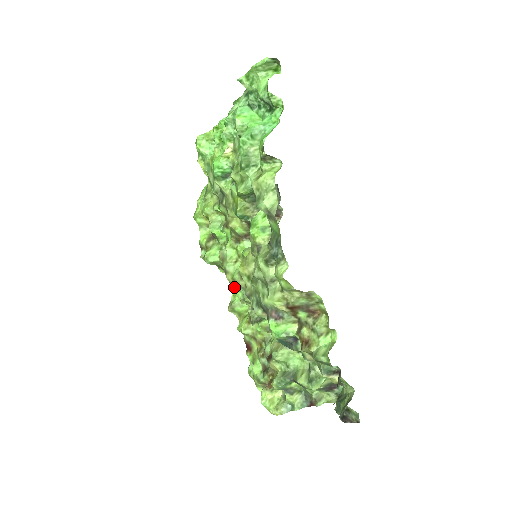
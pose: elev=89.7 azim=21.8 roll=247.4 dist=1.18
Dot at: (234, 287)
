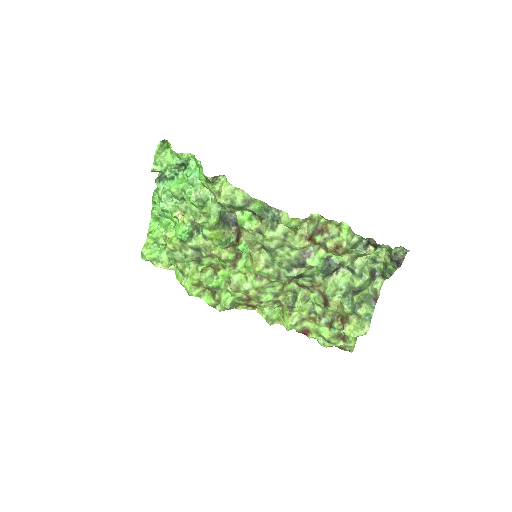
Dot at: (261, 296)
